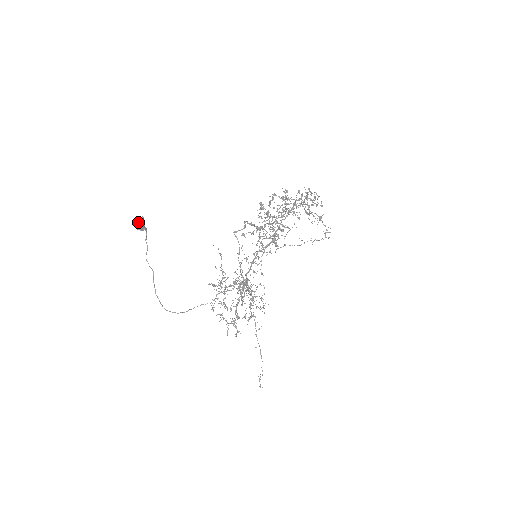
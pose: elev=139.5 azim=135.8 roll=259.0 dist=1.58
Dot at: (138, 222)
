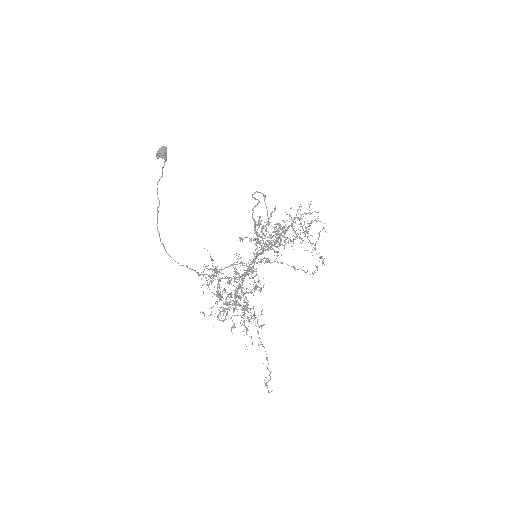
Dot at: (161, 148)
